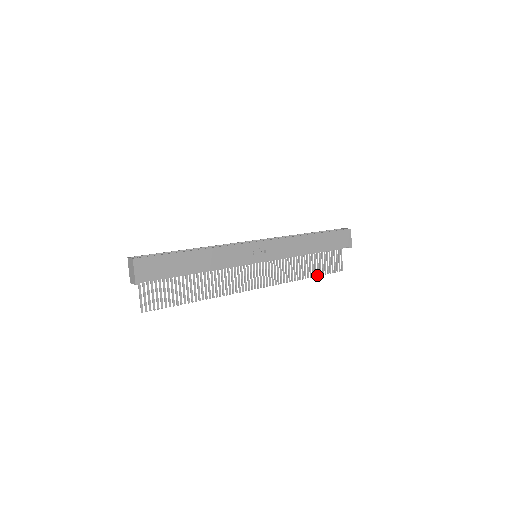
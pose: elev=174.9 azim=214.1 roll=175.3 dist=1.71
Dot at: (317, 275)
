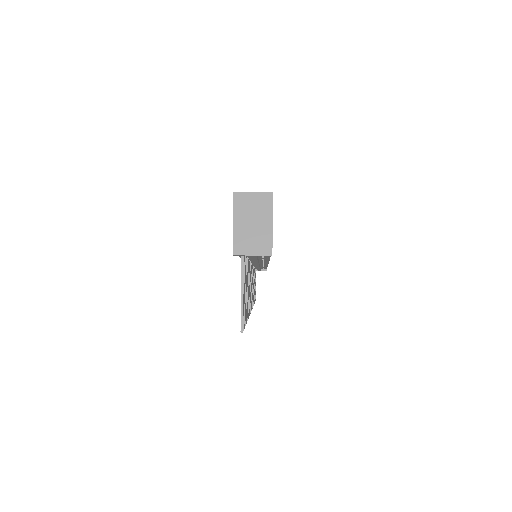
Dot at: occluded
